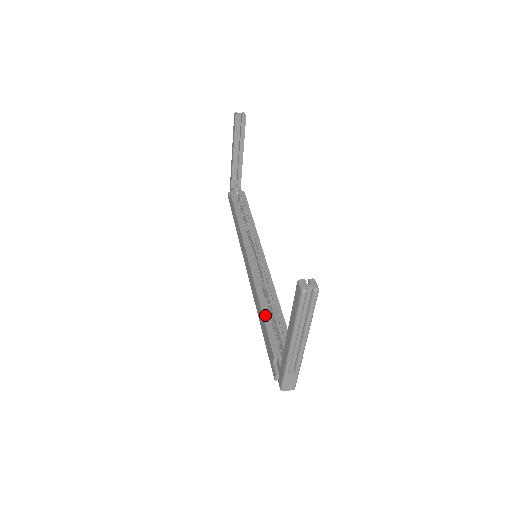
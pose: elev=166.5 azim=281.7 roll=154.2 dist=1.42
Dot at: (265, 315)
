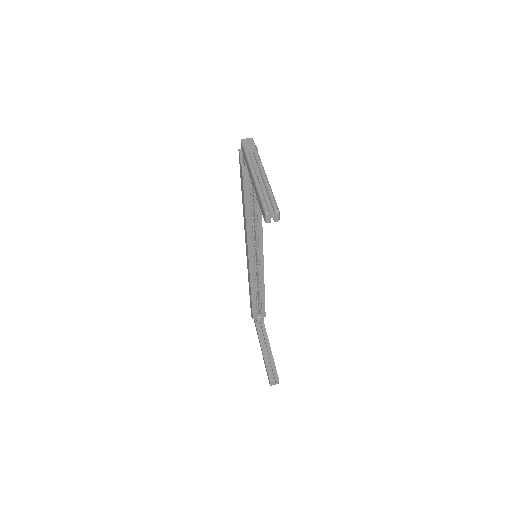
Dot at: (253, 299)
